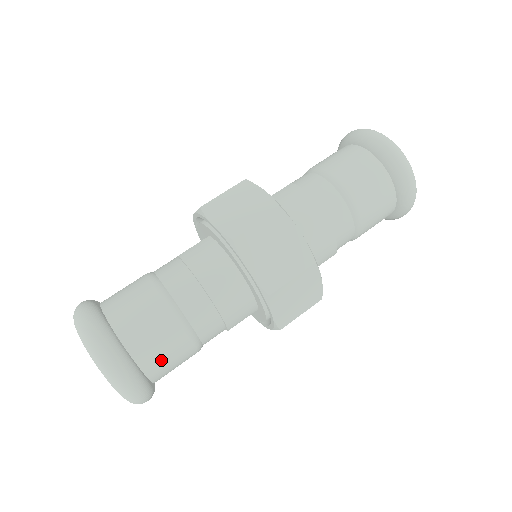
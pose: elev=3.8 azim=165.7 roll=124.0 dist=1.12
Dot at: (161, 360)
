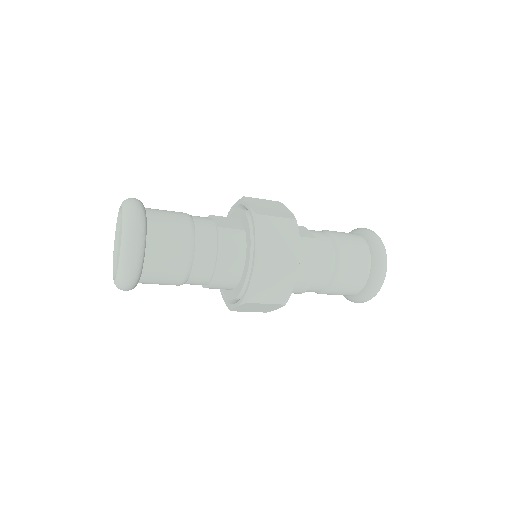
Dot at: (155, 281)
